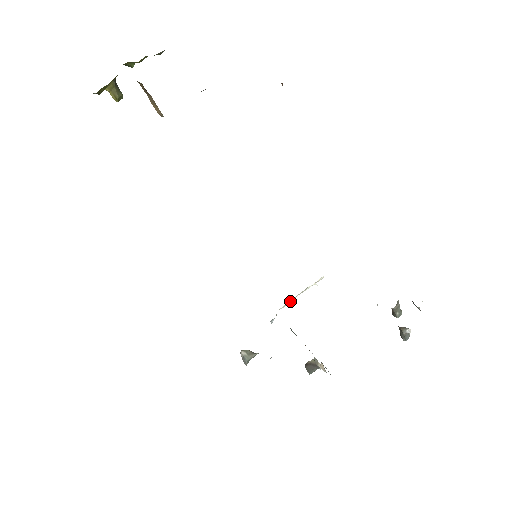
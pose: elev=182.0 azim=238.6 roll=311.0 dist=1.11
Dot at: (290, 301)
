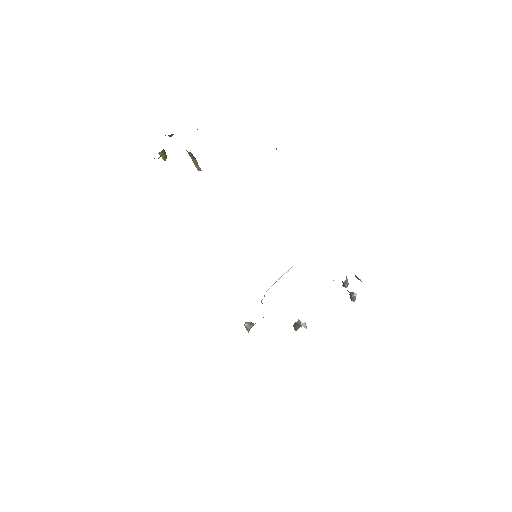
Dot at: (272, 285)
